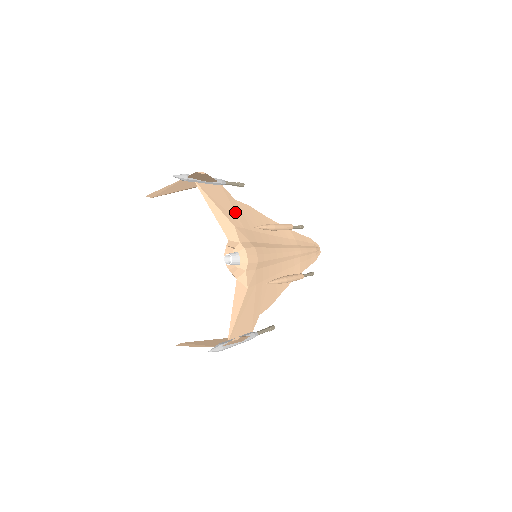
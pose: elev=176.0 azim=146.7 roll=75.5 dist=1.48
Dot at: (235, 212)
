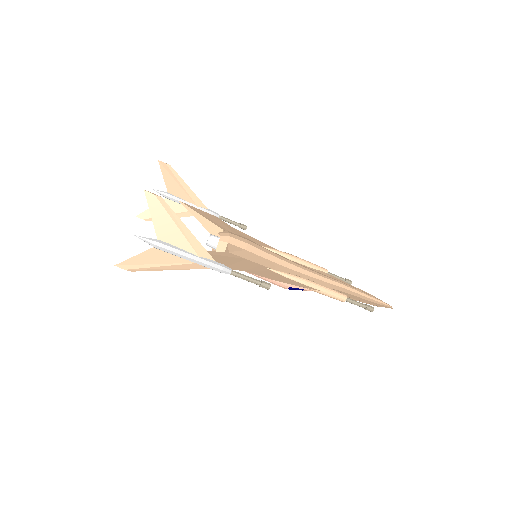
Dot at: (229, 229)
